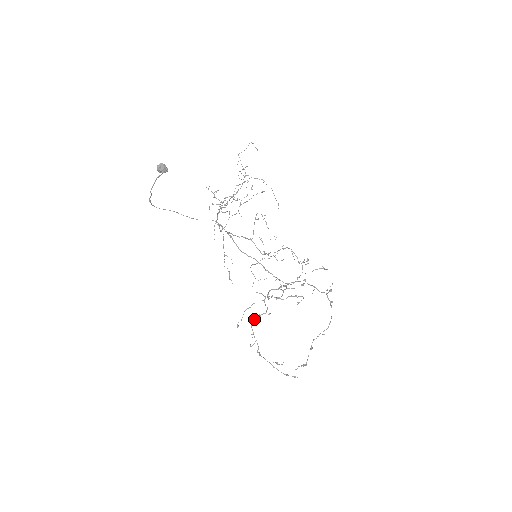
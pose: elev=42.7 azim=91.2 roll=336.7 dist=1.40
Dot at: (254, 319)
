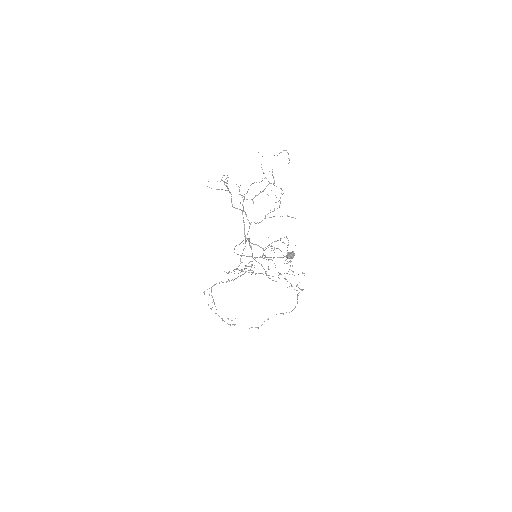
Dot at: occluded
